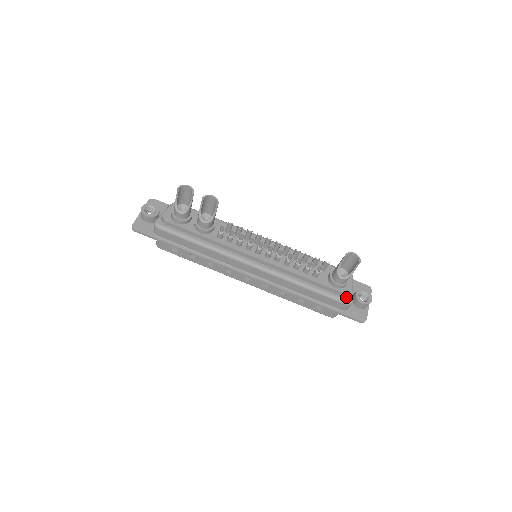
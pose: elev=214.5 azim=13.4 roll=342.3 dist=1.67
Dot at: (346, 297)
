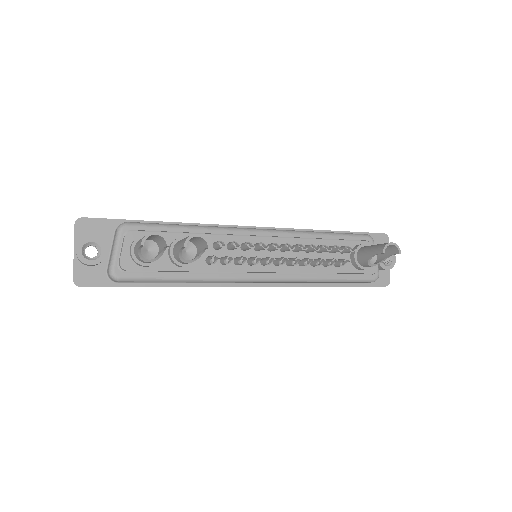
Dot at: occluded
